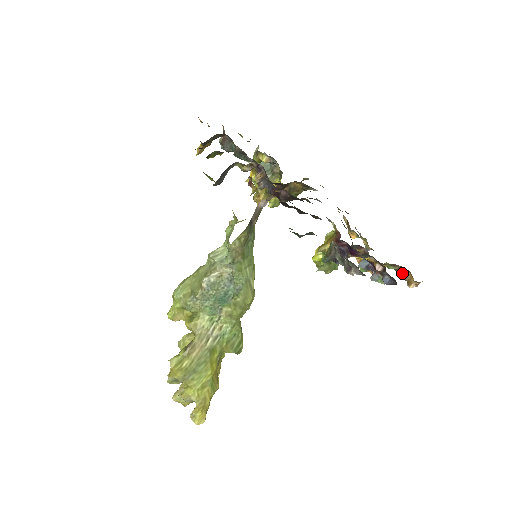
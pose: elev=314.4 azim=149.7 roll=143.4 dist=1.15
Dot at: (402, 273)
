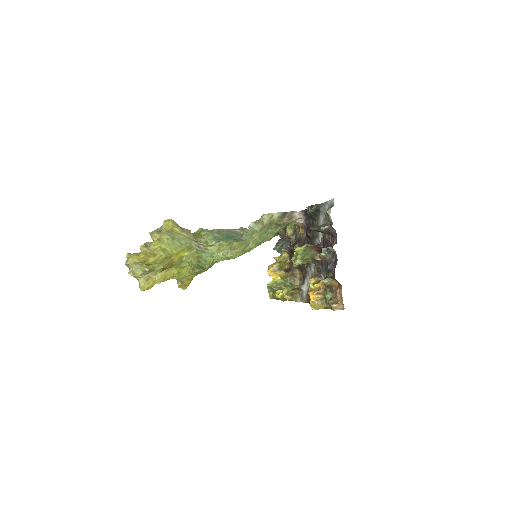
Dot at: (333, 300)
